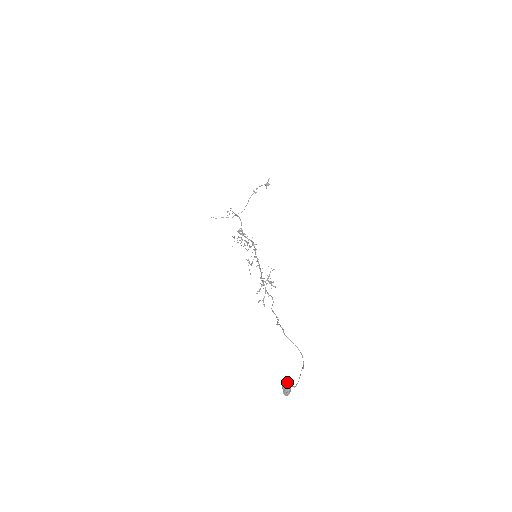
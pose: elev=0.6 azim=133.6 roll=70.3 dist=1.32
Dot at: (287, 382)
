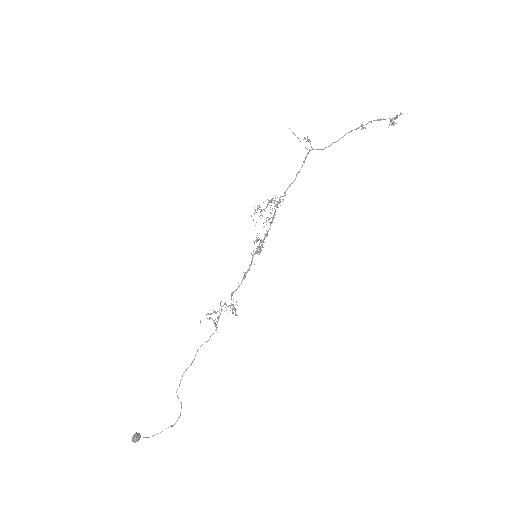
Dot at: (136, 437)
